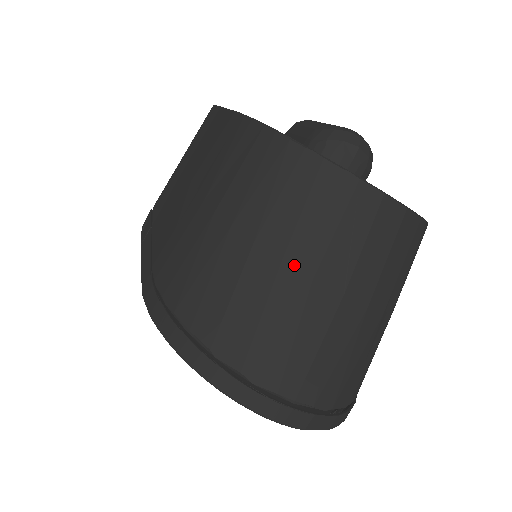
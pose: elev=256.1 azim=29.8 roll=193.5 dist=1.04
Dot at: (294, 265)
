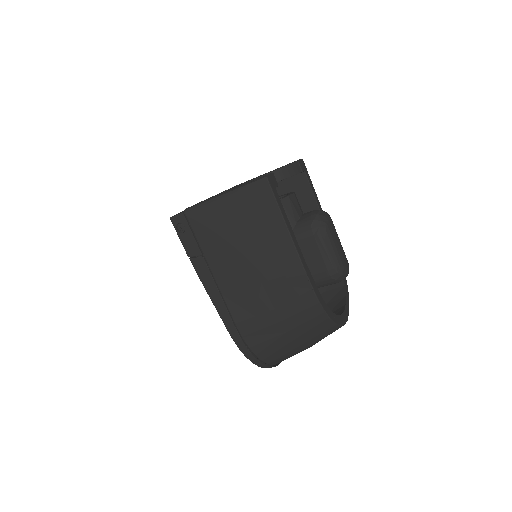
Dot at: occluded
